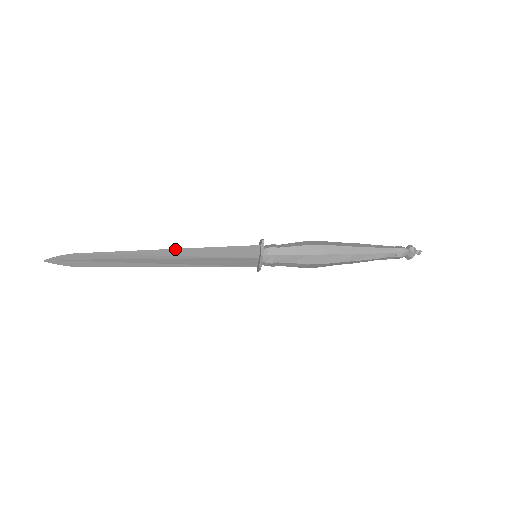
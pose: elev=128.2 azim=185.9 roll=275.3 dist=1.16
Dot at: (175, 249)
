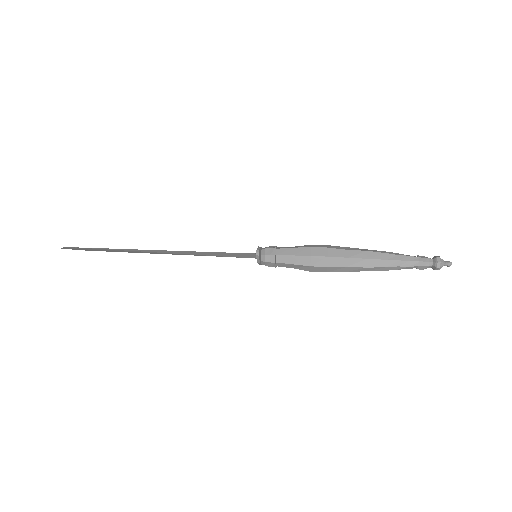
Dot at: occluded
